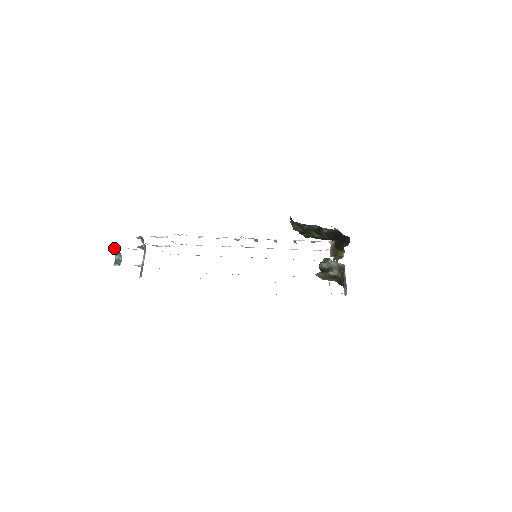
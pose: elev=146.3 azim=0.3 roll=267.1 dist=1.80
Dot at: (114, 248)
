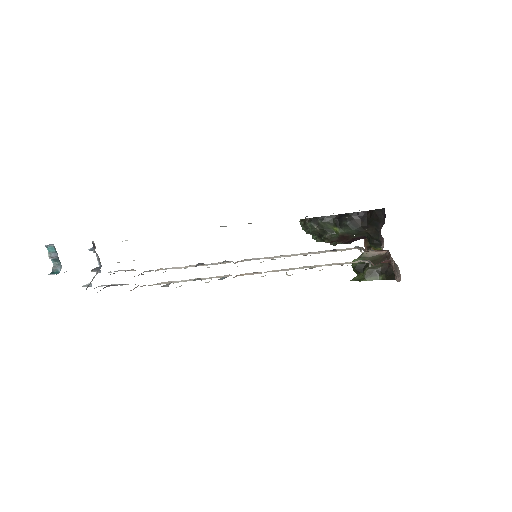
Dot at: (50, 251)
